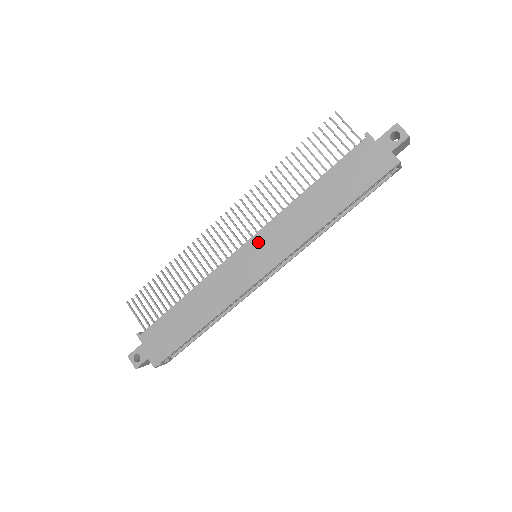
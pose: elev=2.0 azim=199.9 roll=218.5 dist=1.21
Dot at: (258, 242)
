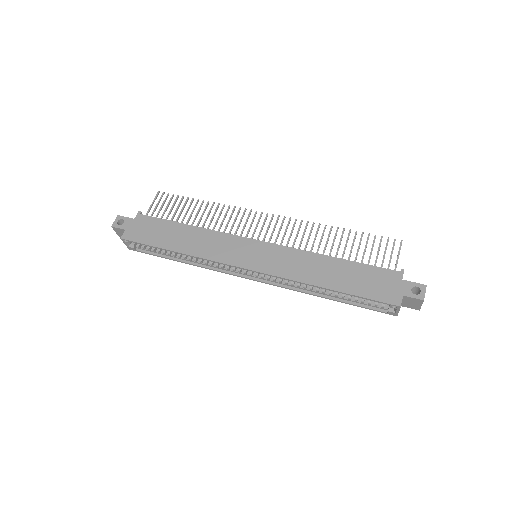
Dot at: (268, 248)
